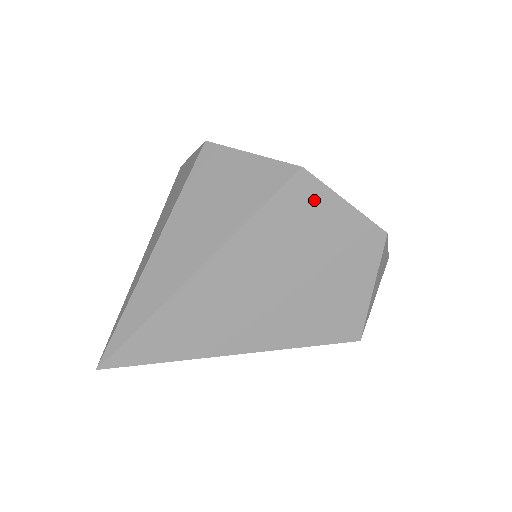
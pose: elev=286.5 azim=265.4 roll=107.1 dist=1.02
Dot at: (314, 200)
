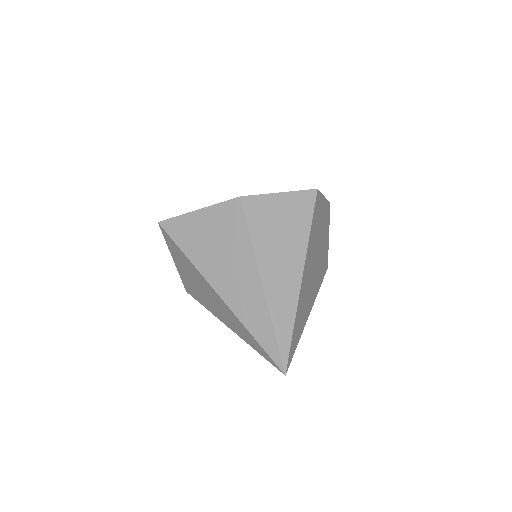
Dot at: (320, 204)
